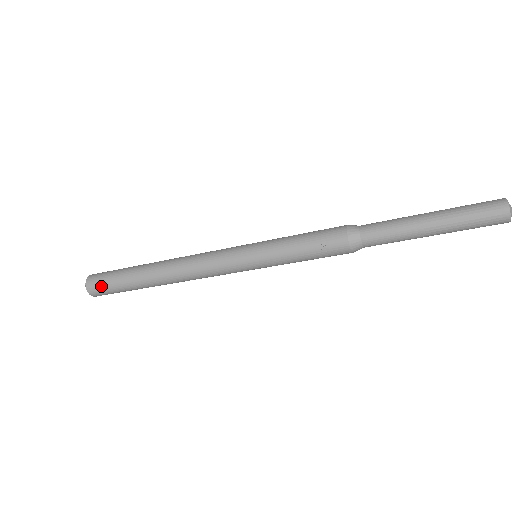
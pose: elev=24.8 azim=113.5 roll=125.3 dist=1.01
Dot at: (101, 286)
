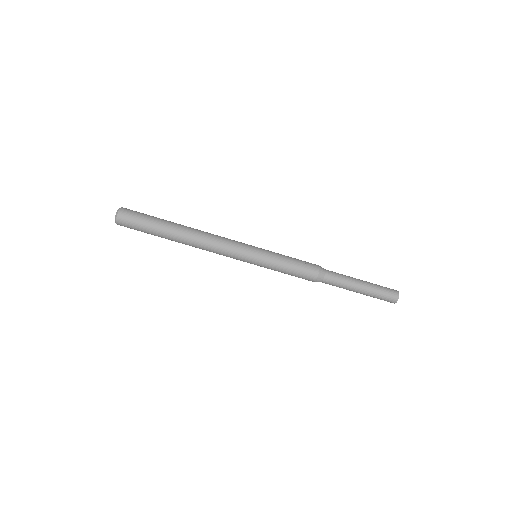
Dot at: (135, 213)
